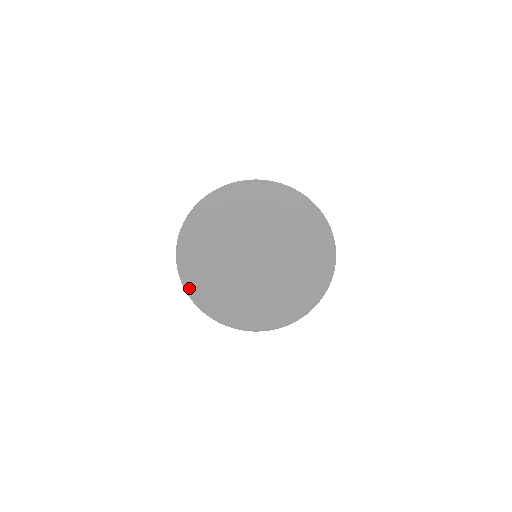
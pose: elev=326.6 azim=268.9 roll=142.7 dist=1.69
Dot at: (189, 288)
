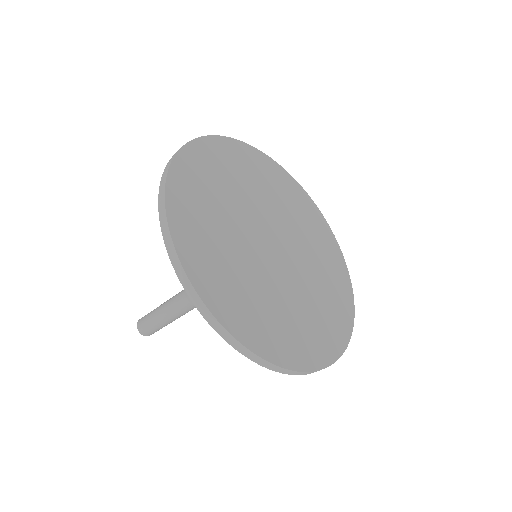
Dot at: (190, 269)
